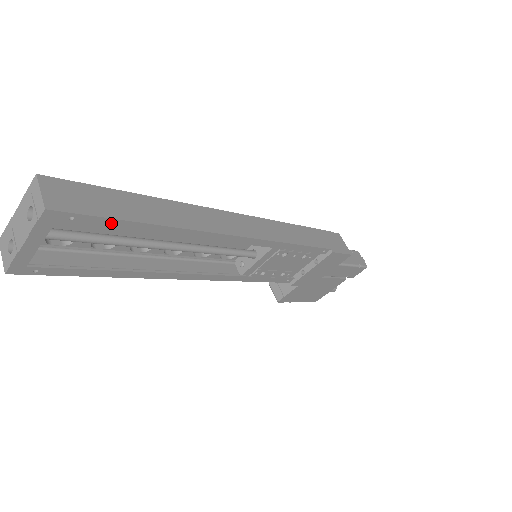
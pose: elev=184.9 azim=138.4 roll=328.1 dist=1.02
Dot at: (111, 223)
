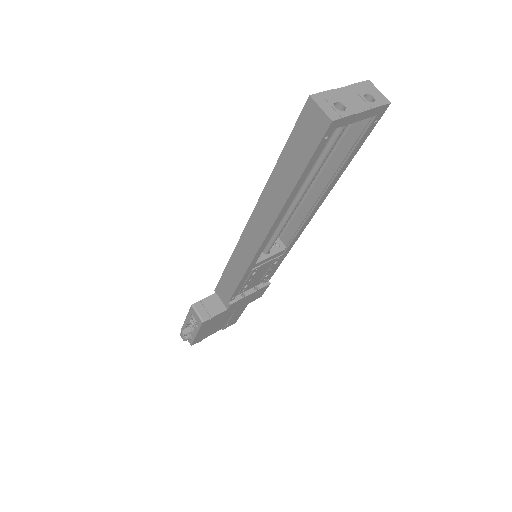
Dot at: (360, 144)
